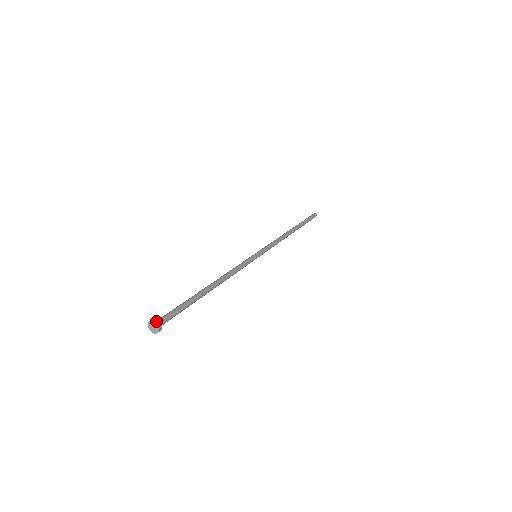
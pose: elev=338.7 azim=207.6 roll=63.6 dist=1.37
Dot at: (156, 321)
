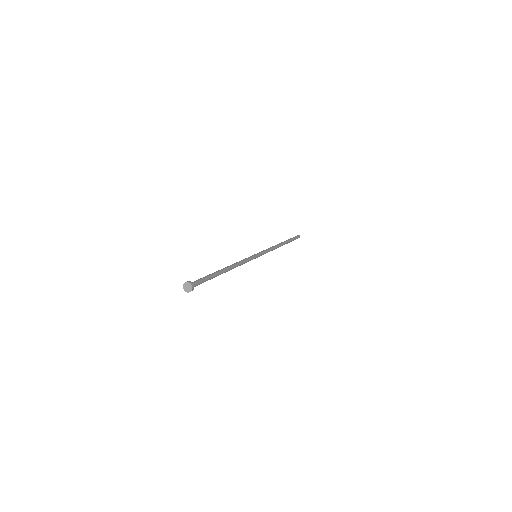
Dot at: (190, 282)
